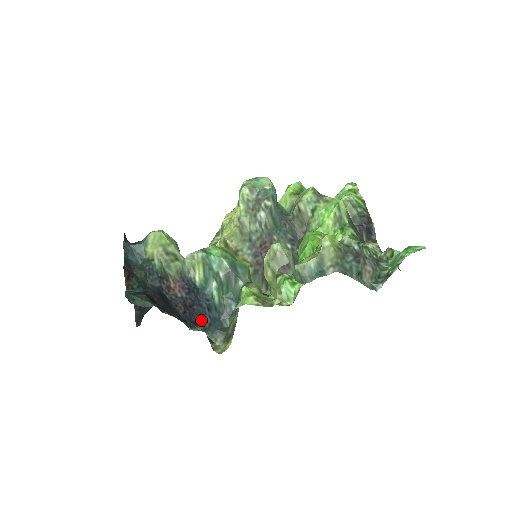
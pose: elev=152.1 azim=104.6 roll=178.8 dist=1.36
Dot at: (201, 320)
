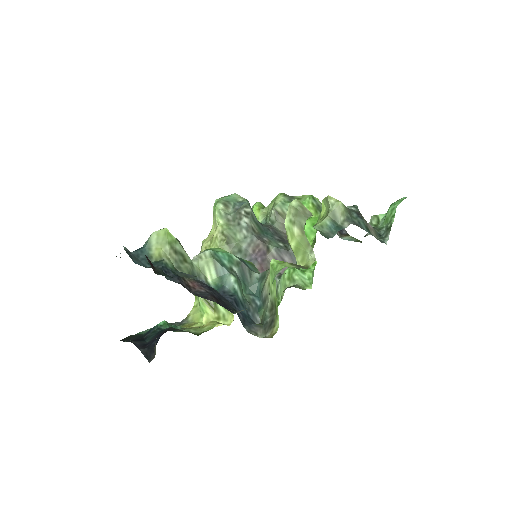
Dot at: occluded
